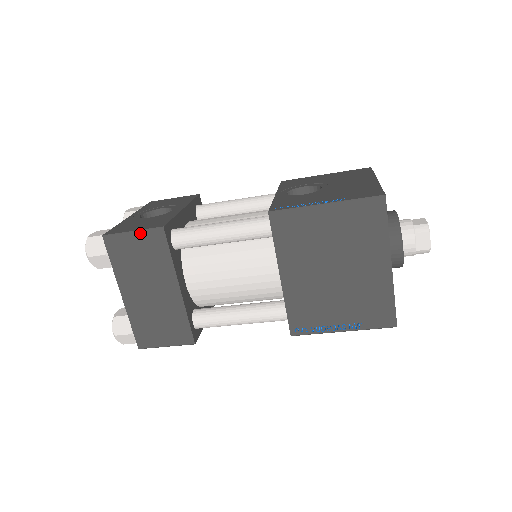
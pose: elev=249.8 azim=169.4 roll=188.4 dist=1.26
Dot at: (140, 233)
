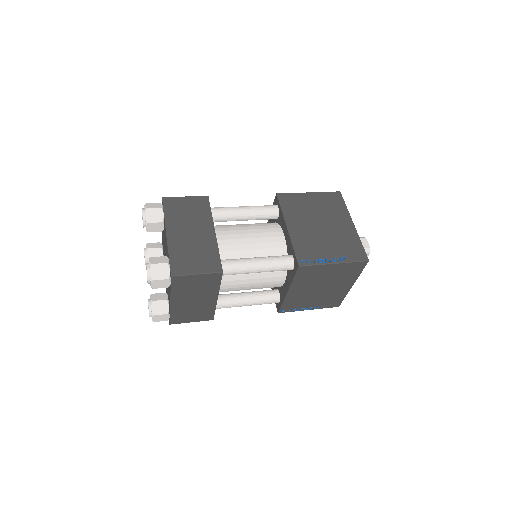
Dot at: (191, 197)
